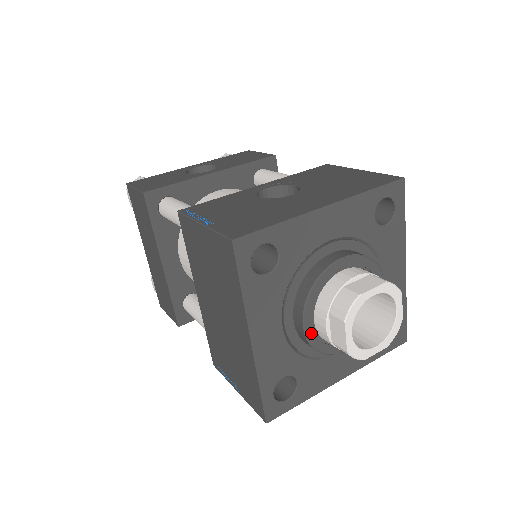
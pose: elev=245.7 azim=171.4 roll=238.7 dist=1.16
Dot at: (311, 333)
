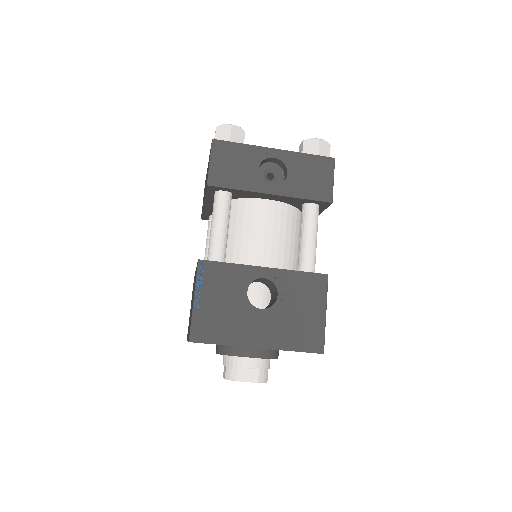
Dot at: occluded
